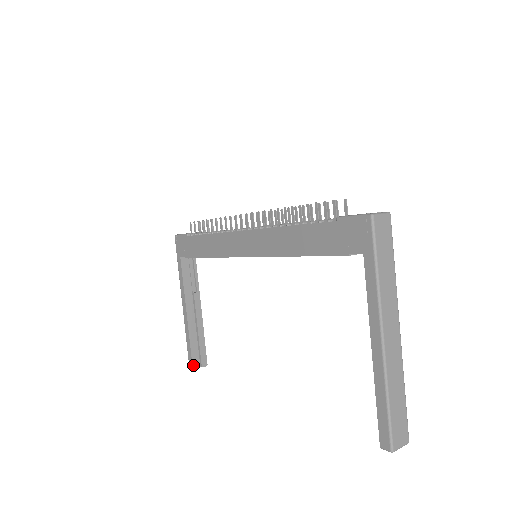
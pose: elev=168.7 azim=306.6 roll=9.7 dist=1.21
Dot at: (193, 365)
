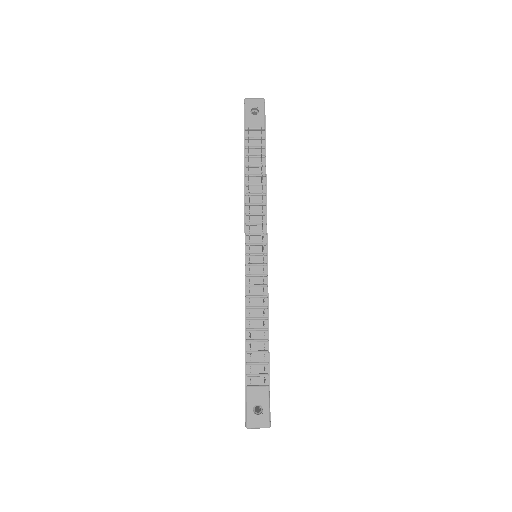
Dot at: occluded
